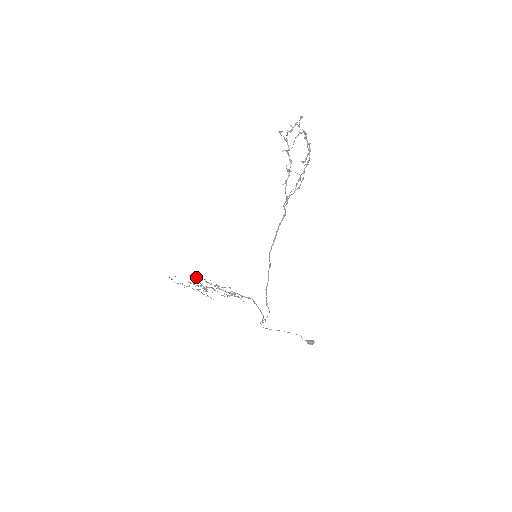
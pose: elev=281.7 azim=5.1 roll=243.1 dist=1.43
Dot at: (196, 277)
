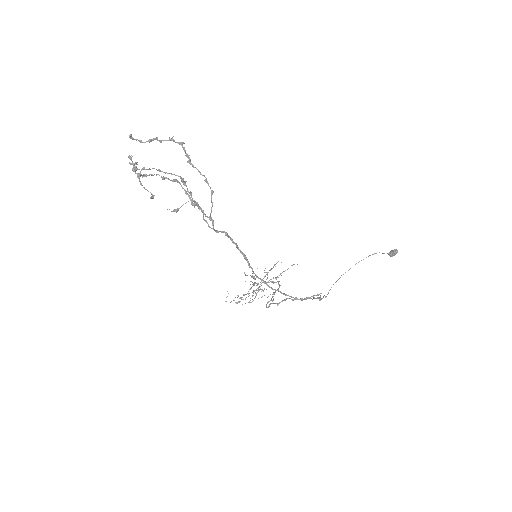
Dot at: occluded
